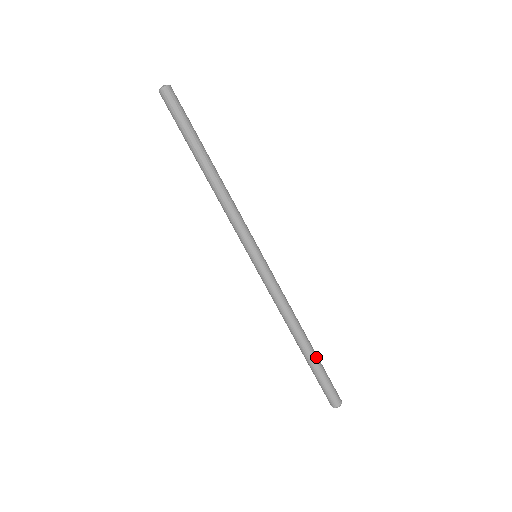
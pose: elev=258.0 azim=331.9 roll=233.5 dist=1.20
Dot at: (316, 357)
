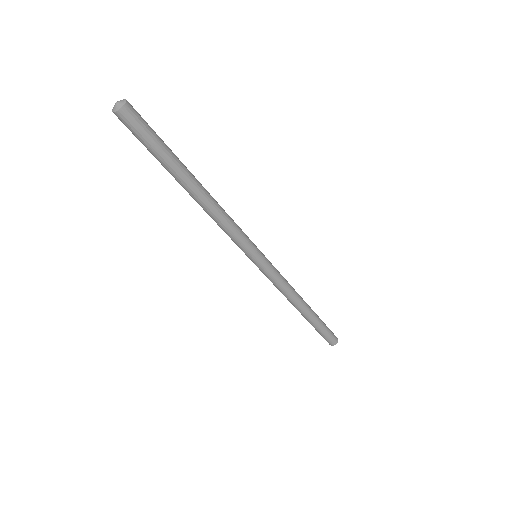
Dot at: (317, 316)
